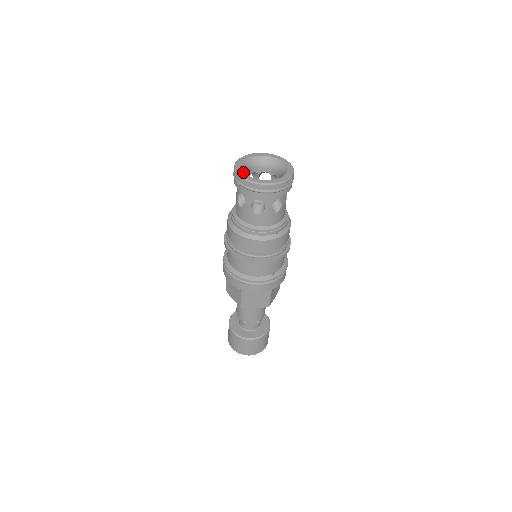
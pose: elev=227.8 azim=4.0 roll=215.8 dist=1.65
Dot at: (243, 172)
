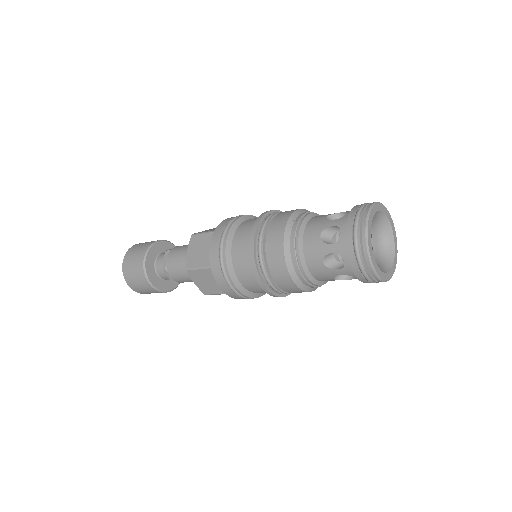
Dot at: occluded
